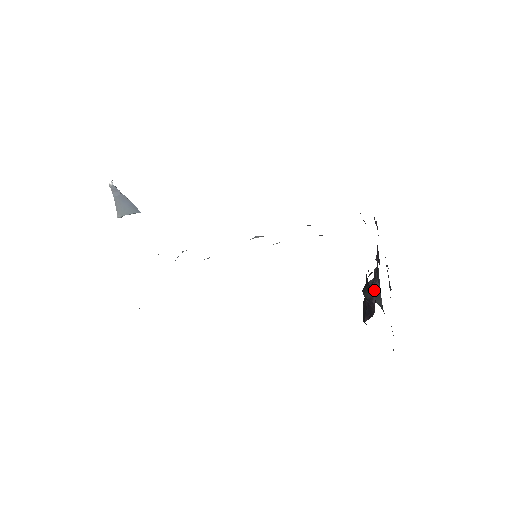
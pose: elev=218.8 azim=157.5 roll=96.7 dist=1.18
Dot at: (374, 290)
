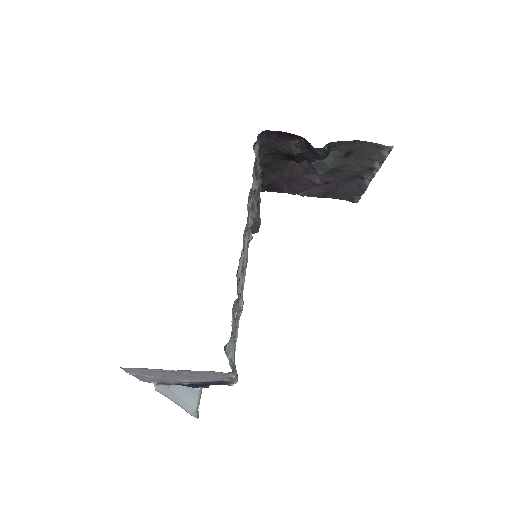
Dot at: (314, 162)
